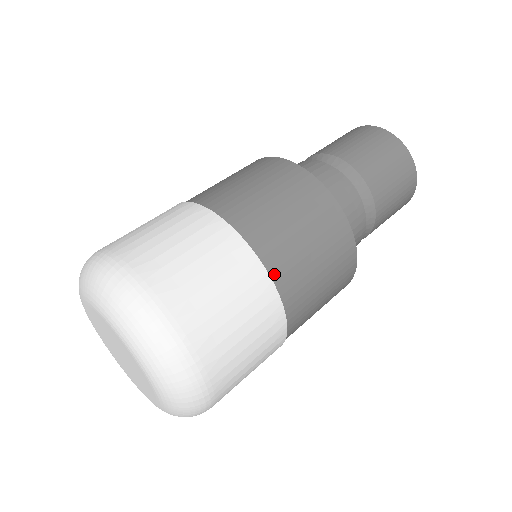
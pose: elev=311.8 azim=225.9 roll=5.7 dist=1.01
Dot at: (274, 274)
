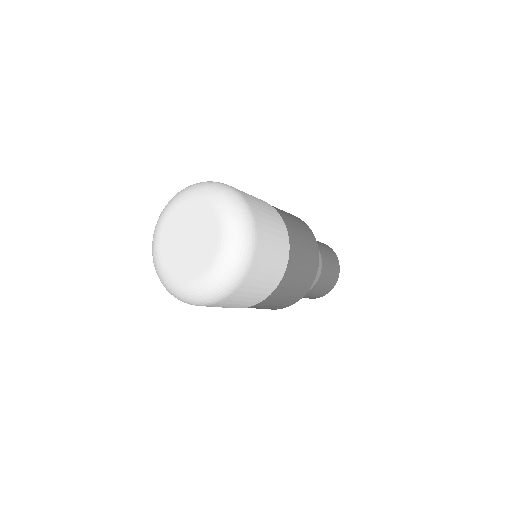
Dot at: occluded
